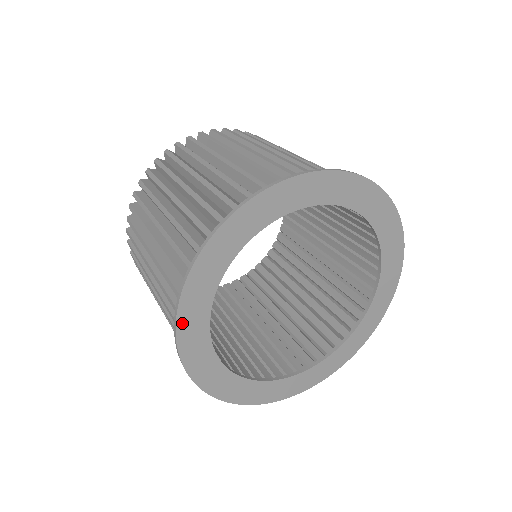
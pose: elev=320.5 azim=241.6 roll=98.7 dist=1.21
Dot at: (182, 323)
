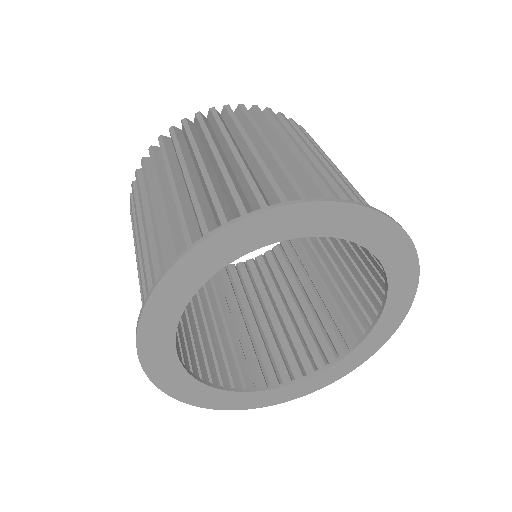
Dot at: (155, 300)
